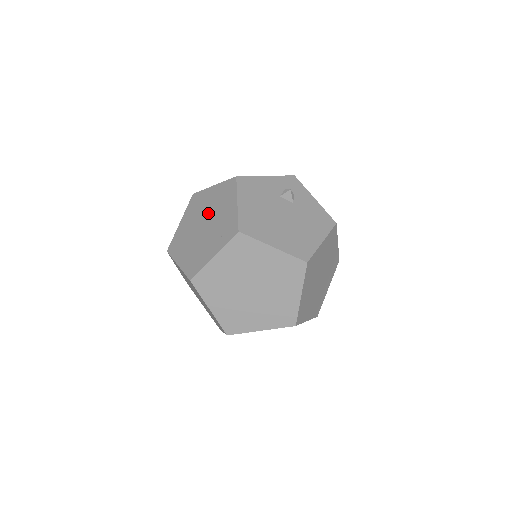
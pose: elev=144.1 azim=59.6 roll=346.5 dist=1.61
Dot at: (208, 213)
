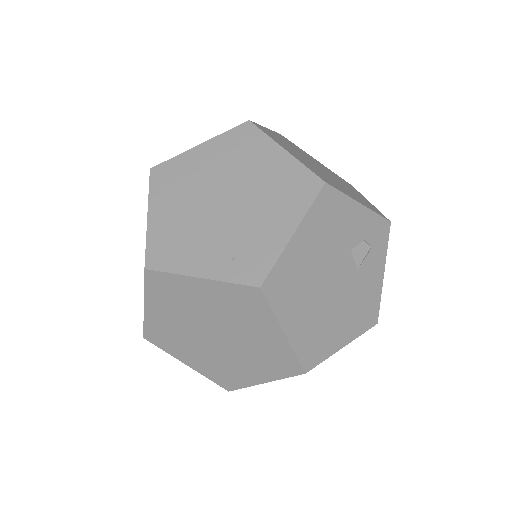
Dot at: (244, 189)
